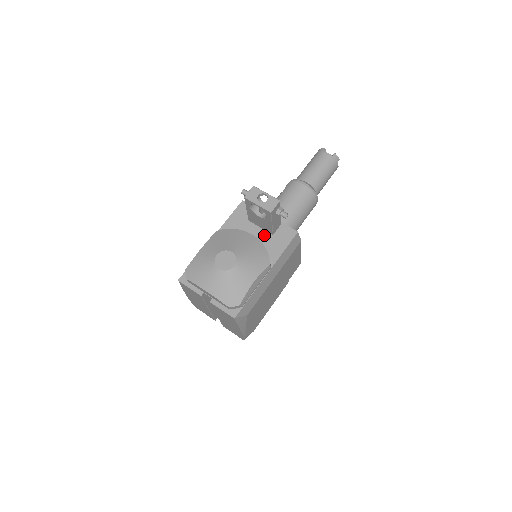
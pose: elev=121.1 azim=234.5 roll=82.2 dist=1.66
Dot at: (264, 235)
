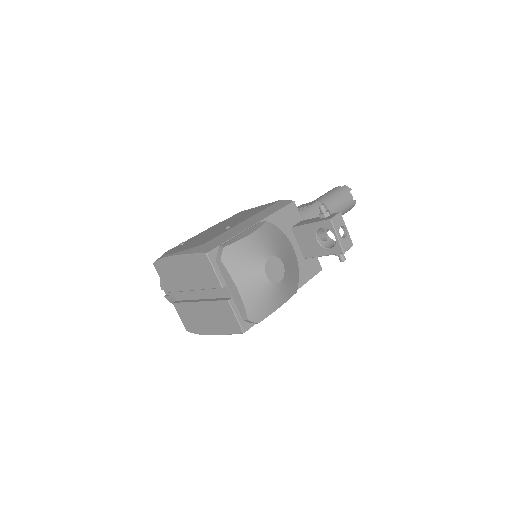
Dot at: (298, 254)
